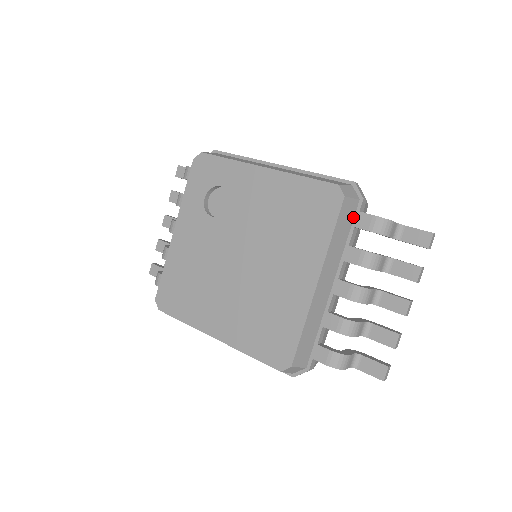
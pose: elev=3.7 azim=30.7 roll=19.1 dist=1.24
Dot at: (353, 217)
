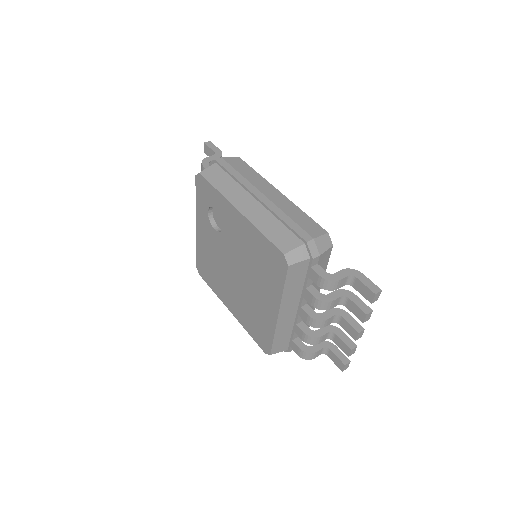
Dot at: (306, 270)
